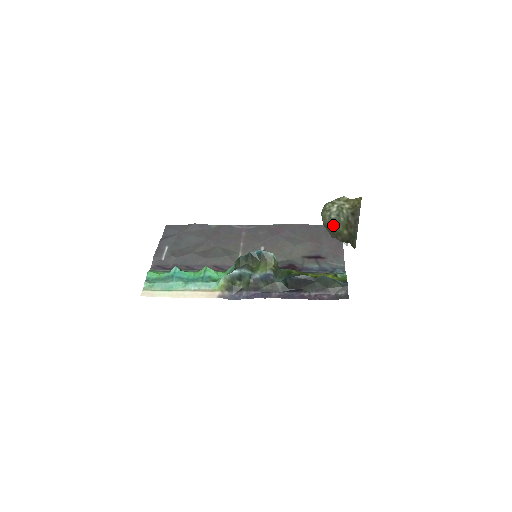
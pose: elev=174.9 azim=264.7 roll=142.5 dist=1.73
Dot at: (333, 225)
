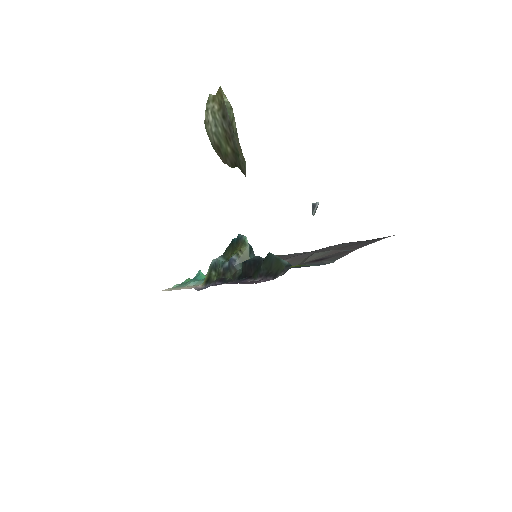
Dot at: (218, 143)
